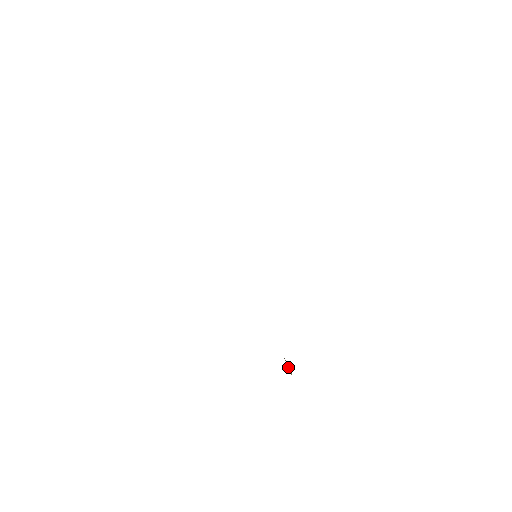
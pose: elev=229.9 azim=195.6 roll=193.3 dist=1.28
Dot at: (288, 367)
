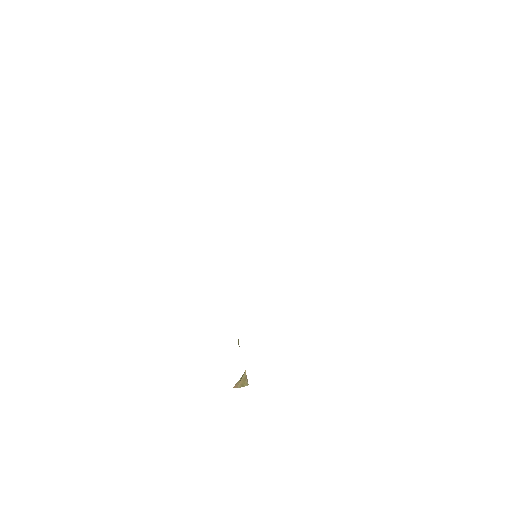
Dot at: (243, 380)
